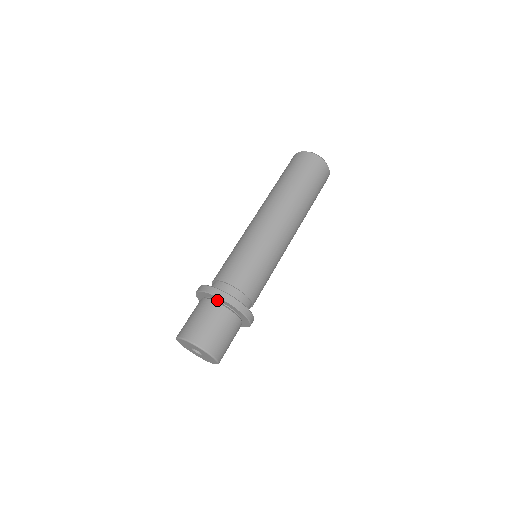
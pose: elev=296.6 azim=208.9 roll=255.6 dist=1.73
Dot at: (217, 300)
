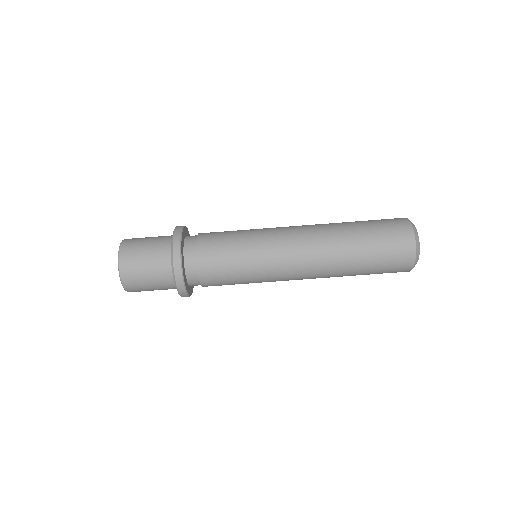
Dot at: occluded
